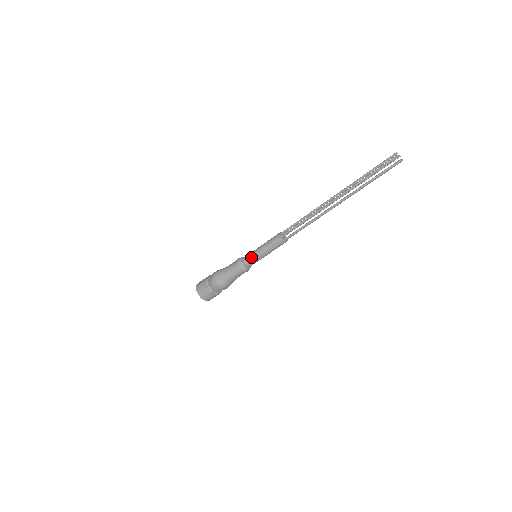
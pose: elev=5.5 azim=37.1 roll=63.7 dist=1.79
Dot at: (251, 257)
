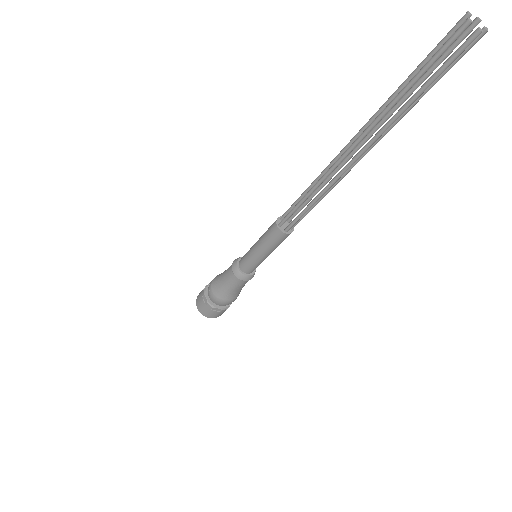
Dot at: (247, 259)
